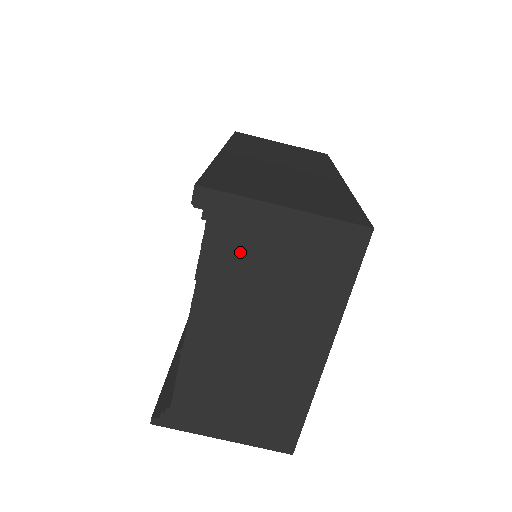
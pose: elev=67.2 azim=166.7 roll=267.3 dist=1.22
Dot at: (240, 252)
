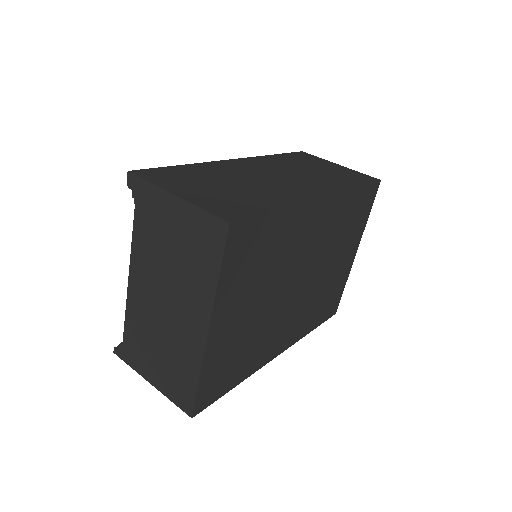
Dot at: (152, 227)
